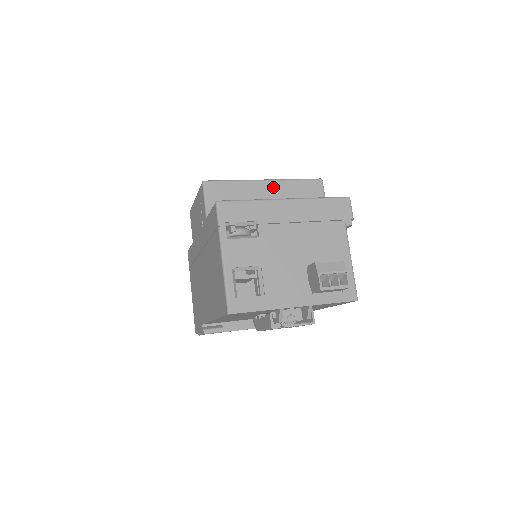
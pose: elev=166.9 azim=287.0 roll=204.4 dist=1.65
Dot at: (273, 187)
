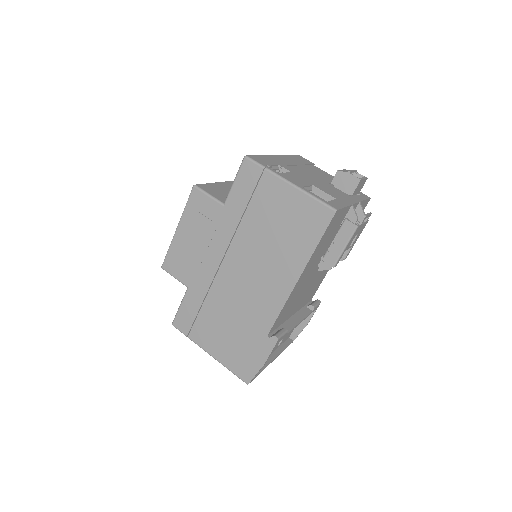
Dot at: occluded
